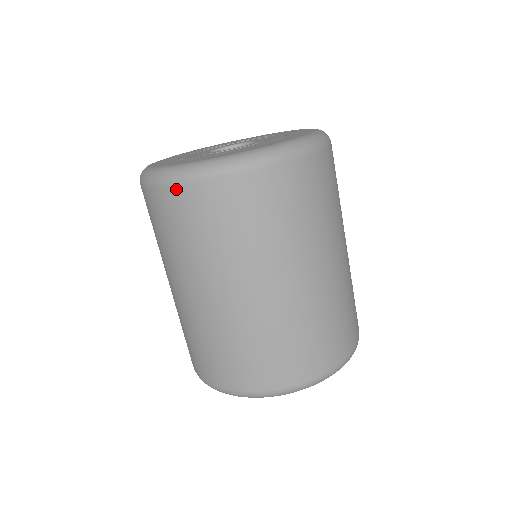
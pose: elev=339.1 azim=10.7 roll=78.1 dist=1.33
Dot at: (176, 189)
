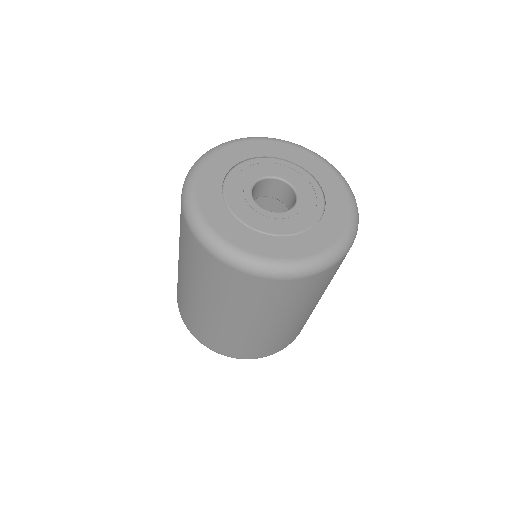
Dot at: (185, 223)
